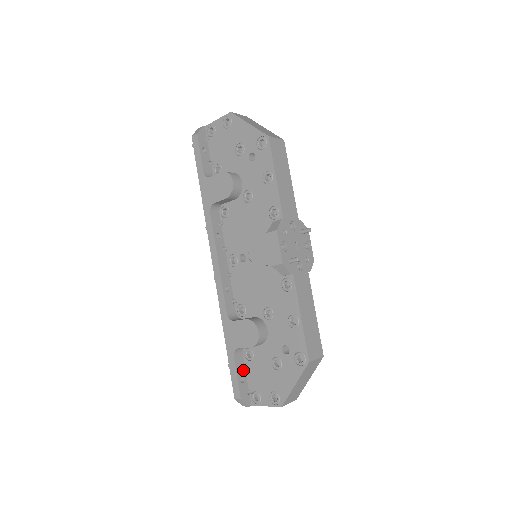
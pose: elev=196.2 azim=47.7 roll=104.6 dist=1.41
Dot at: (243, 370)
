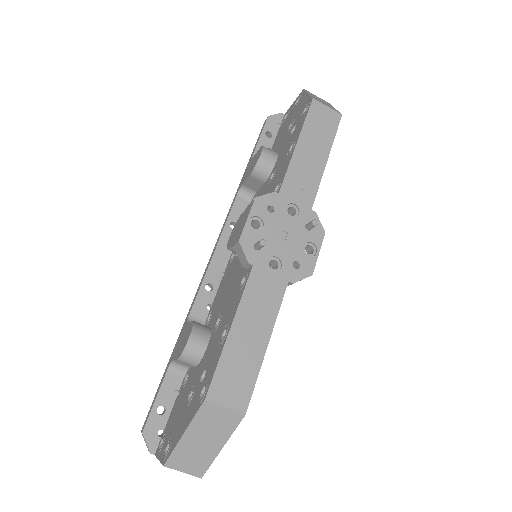
Dot at: (171, 399)
